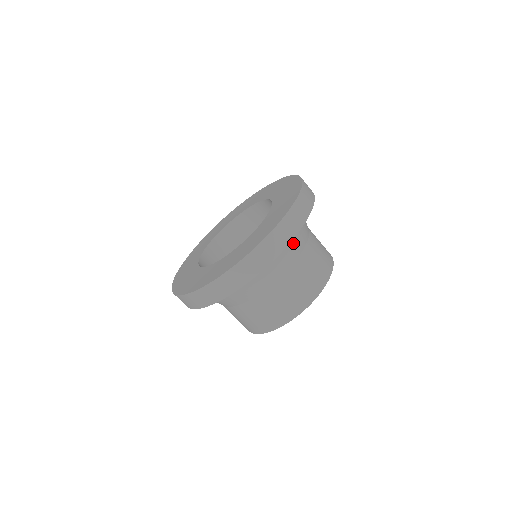
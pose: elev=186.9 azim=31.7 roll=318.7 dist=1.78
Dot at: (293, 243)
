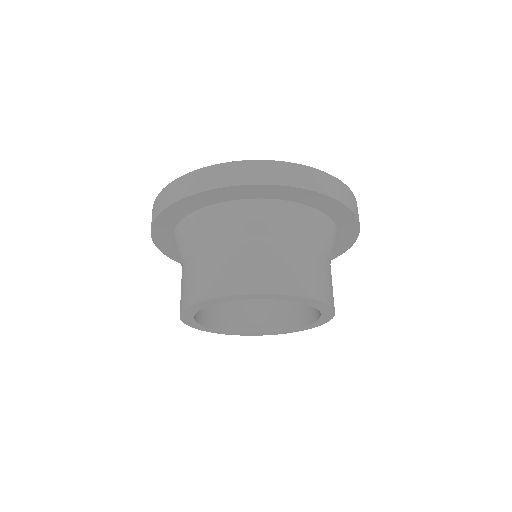
Dot at: (333, 241)
